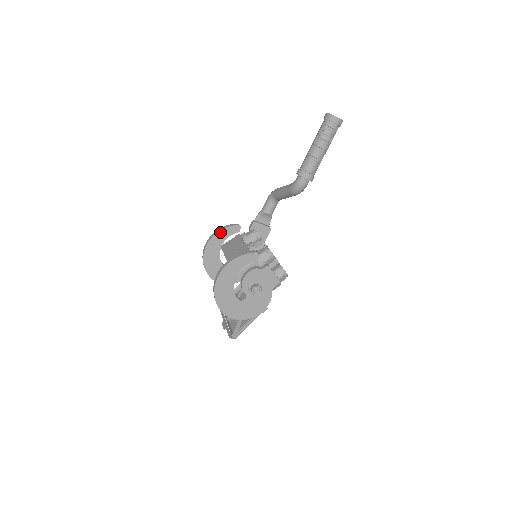
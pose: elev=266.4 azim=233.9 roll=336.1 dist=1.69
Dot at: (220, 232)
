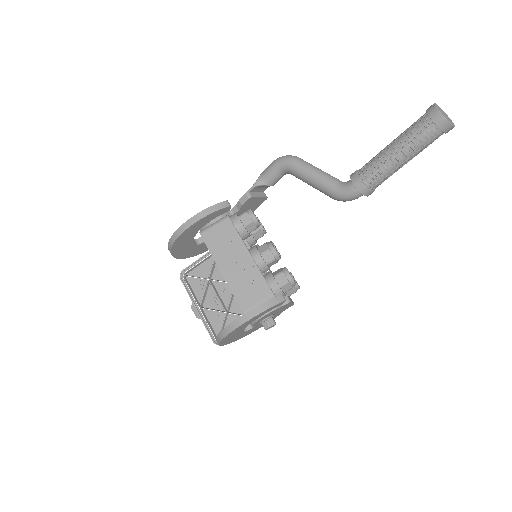
Dot at: (202, 219)
